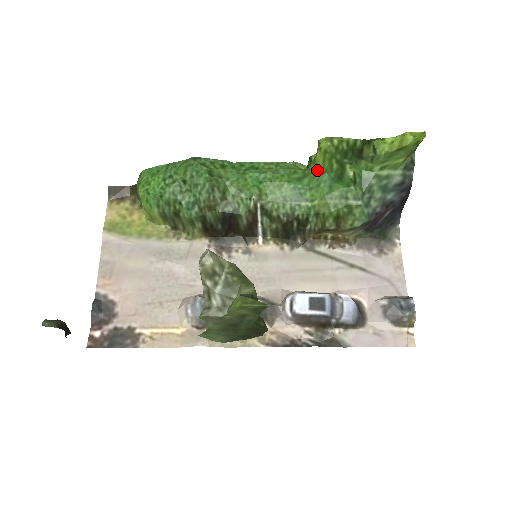
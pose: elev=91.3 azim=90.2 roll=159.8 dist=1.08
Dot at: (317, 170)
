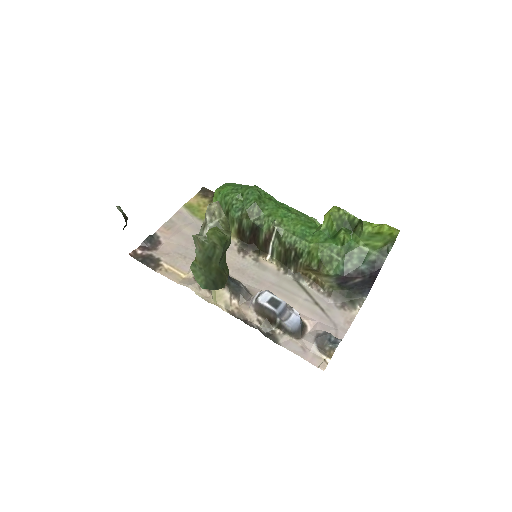
Dot at: (323, 225)
